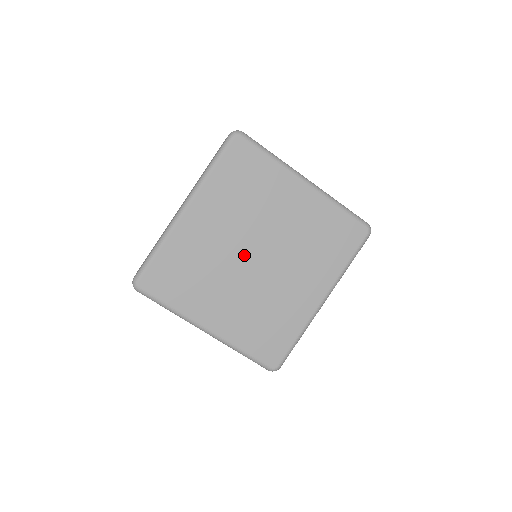
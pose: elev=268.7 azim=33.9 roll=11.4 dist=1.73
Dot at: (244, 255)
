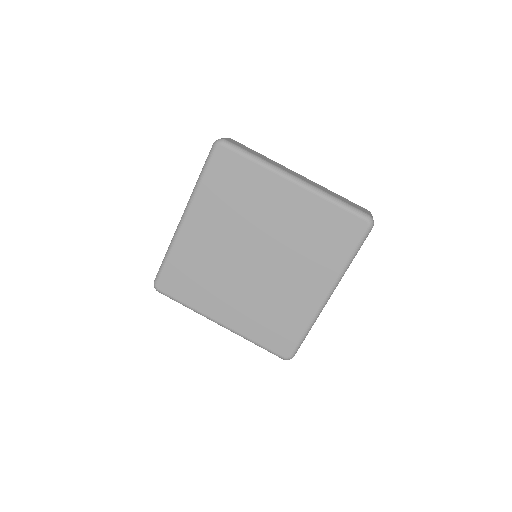
Dot at: (243, 257)
